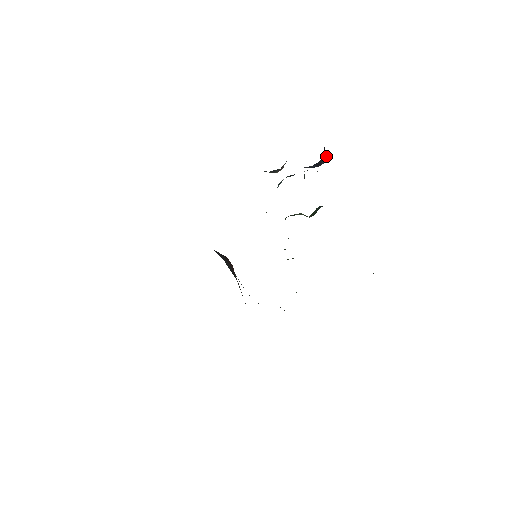
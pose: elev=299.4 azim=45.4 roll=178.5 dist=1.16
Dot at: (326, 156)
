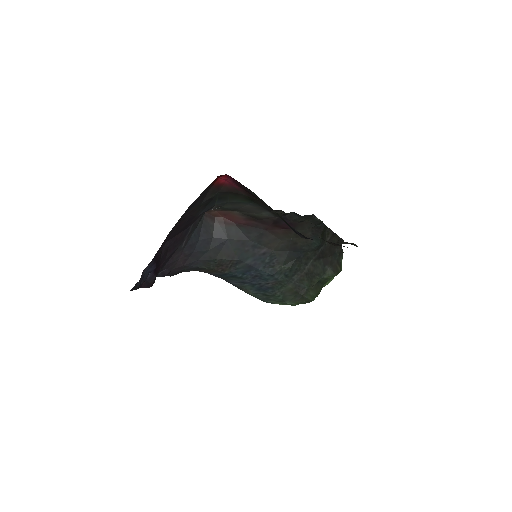
Dot at: occluded
